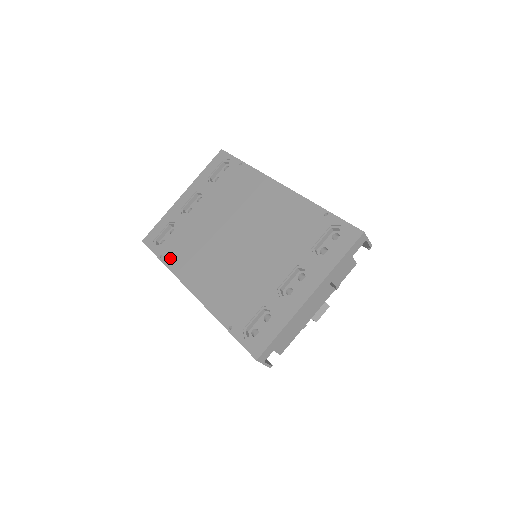
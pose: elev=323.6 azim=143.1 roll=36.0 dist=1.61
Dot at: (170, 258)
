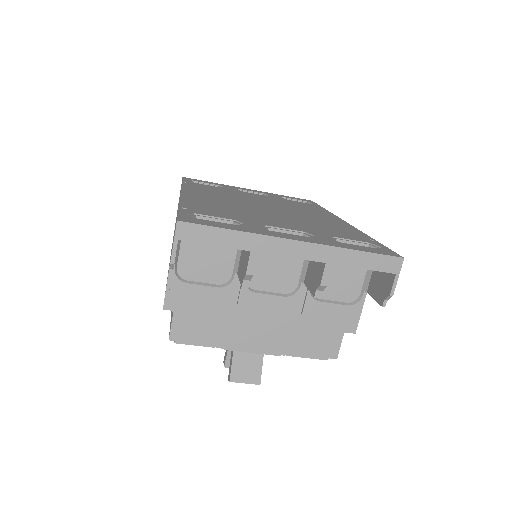
Dot at: (192, 185)
